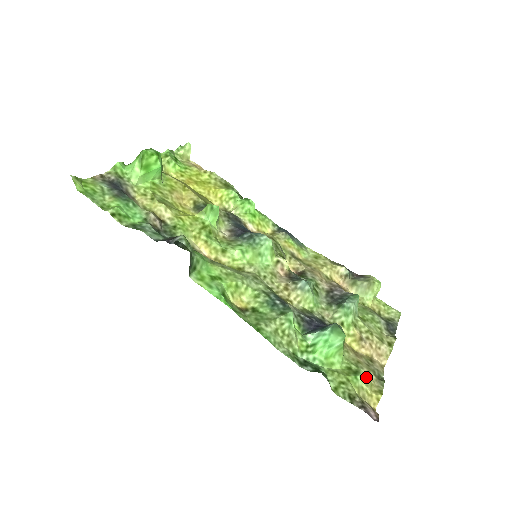
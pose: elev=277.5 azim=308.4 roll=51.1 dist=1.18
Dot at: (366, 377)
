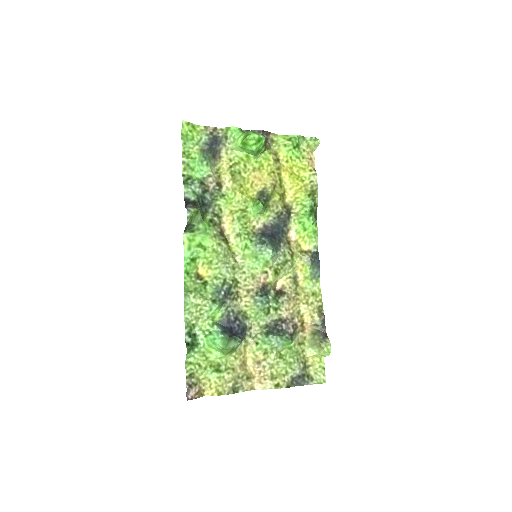
Dot at: (223, 379)
